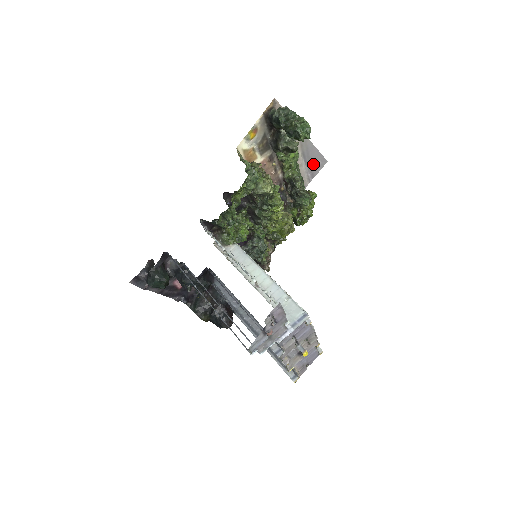
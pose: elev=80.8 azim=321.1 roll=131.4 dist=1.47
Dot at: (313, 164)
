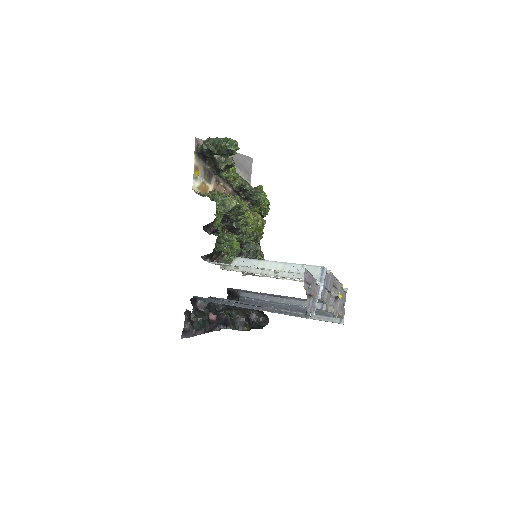
Dot at: (245, 167)
